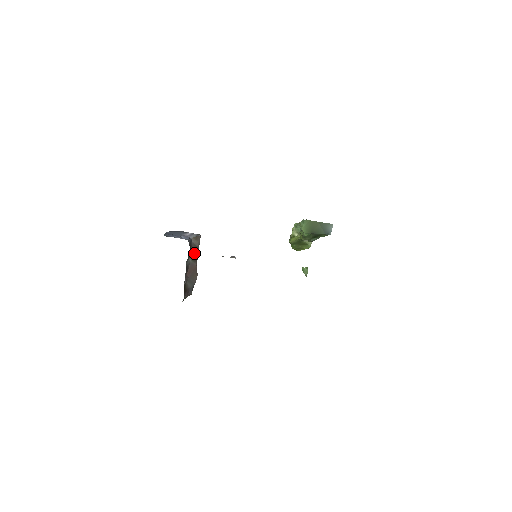
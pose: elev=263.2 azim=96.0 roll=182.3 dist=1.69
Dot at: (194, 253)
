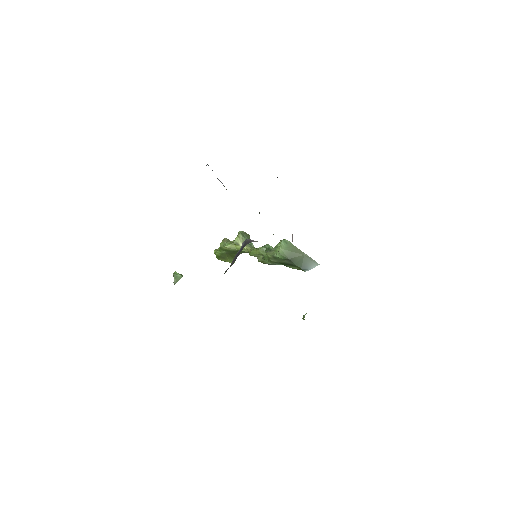
Dot at: occluded
